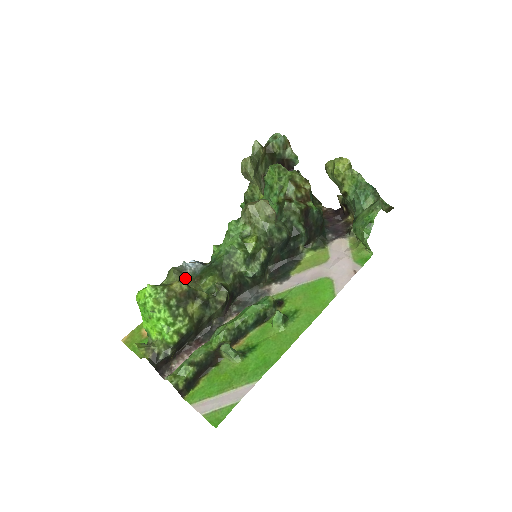
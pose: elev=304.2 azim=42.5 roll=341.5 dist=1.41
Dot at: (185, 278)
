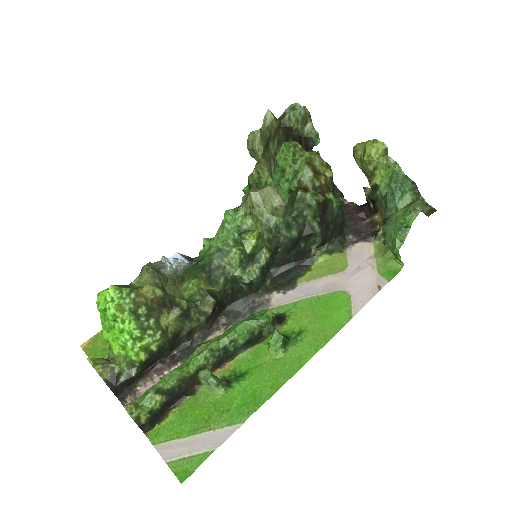
Dot at: (162, 279)
